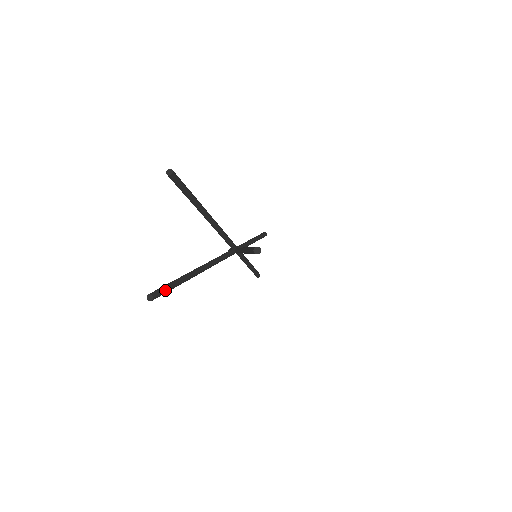
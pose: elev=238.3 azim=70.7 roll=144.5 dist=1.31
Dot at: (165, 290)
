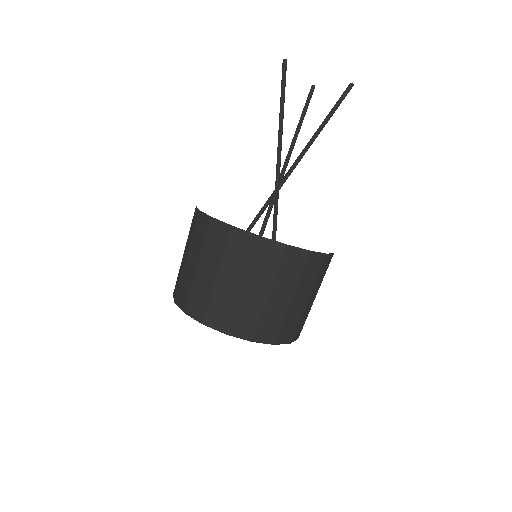
Dot at: occluded
